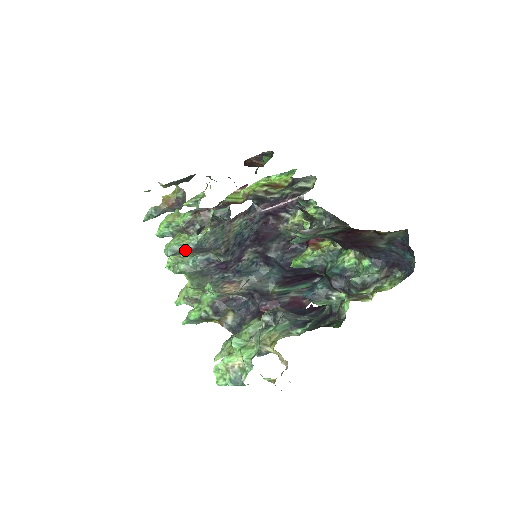
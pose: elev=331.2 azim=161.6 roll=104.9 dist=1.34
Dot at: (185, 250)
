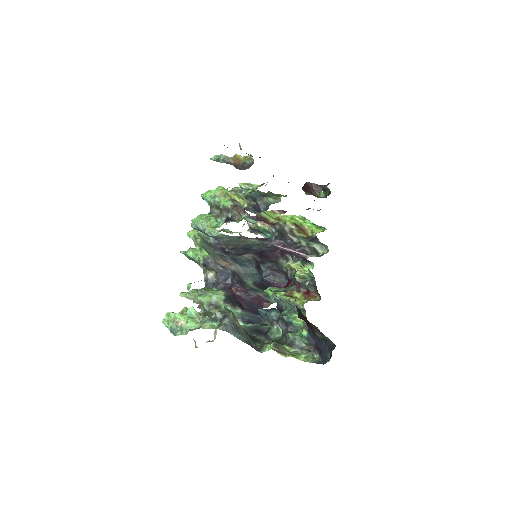
Dot at: (205, 233)
